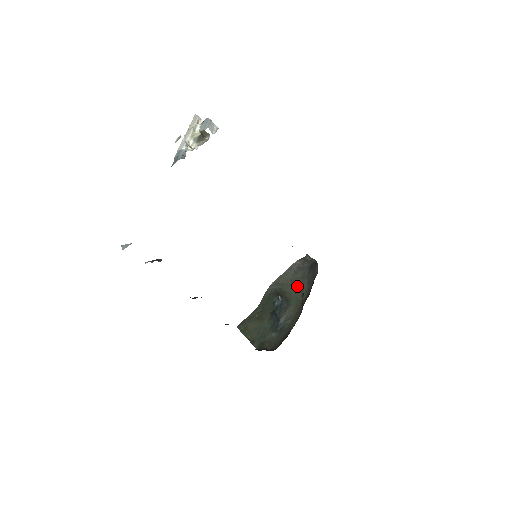
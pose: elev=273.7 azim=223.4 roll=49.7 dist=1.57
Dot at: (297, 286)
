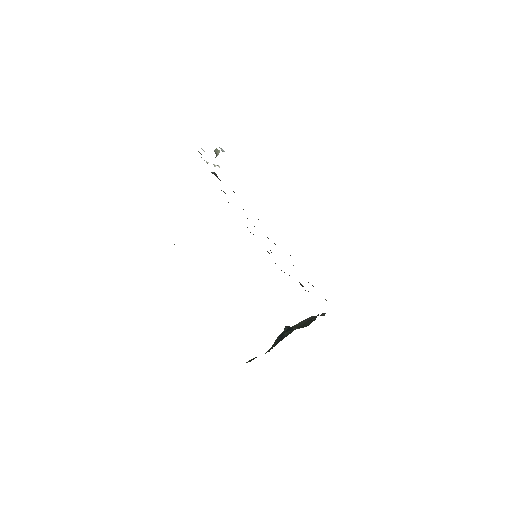
Dot at: (308, 324)
